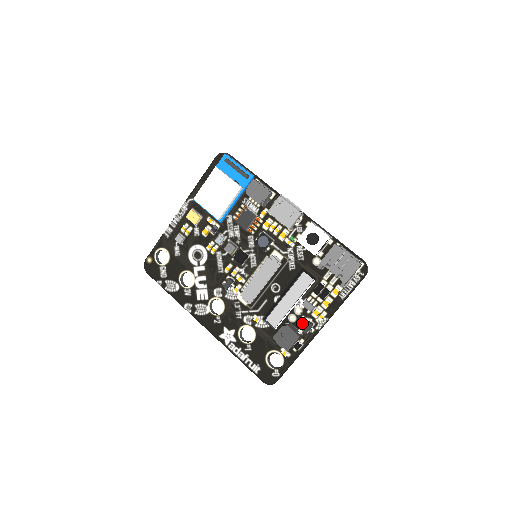
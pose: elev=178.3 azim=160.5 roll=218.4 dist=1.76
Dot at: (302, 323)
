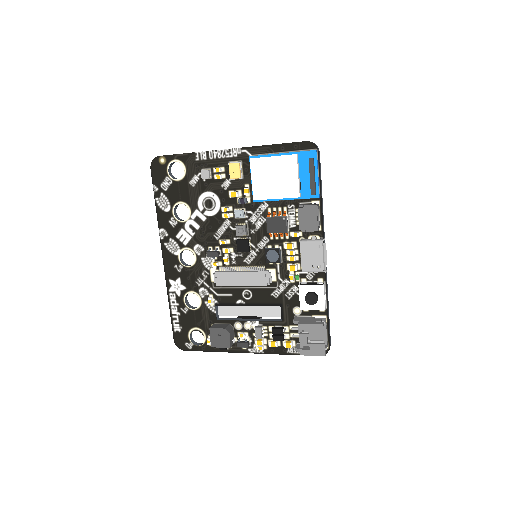
Dot at: (242, 336)
